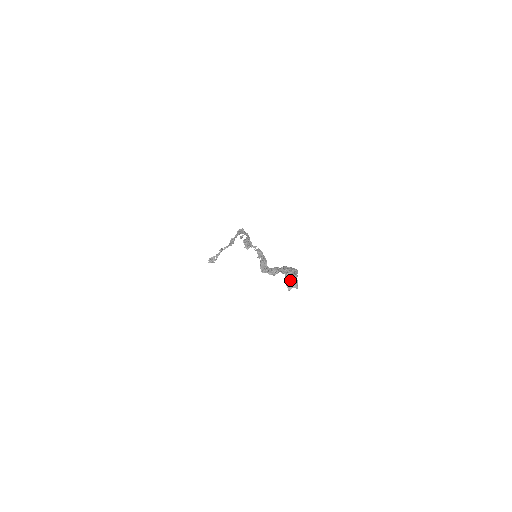
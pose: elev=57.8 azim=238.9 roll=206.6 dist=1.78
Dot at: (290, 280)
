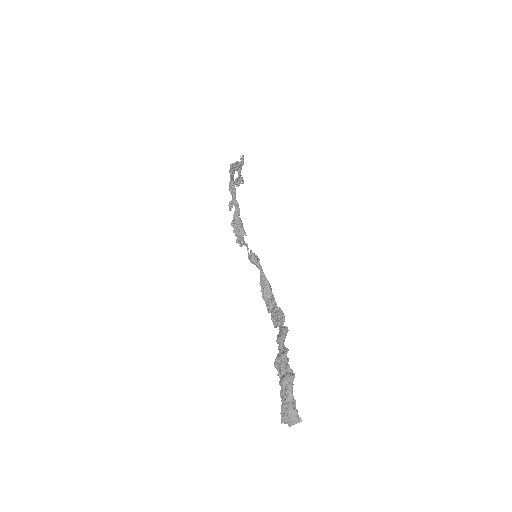
Dot at: (283, 414)
